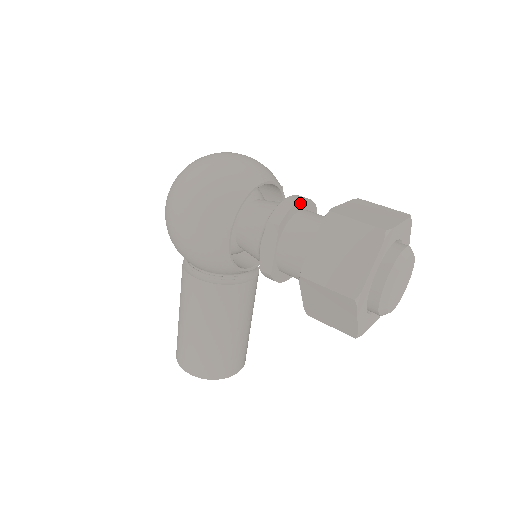
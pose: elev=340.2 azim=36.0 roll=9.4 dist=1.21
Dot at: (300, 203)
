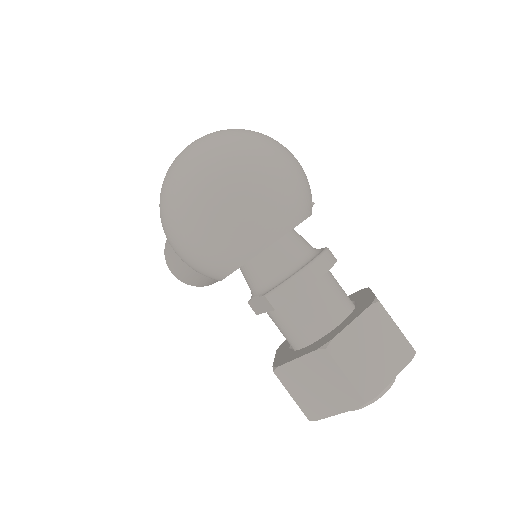
Dot at: (311, 284)
